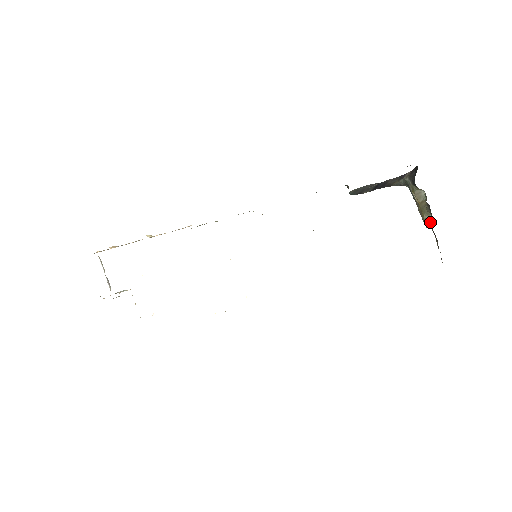
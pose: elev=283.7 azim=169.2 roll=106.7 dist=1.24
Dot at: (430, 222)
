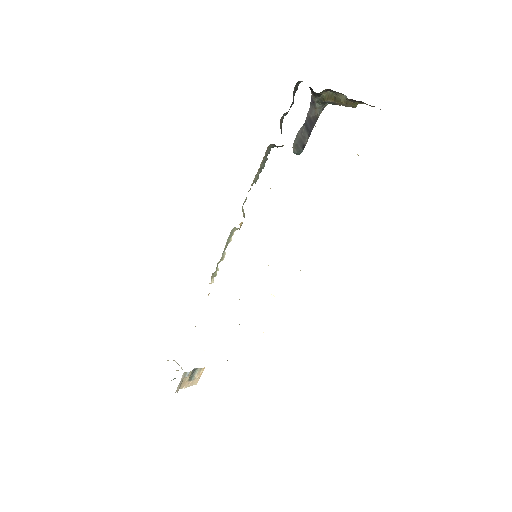
Dot at: (347, 99)
